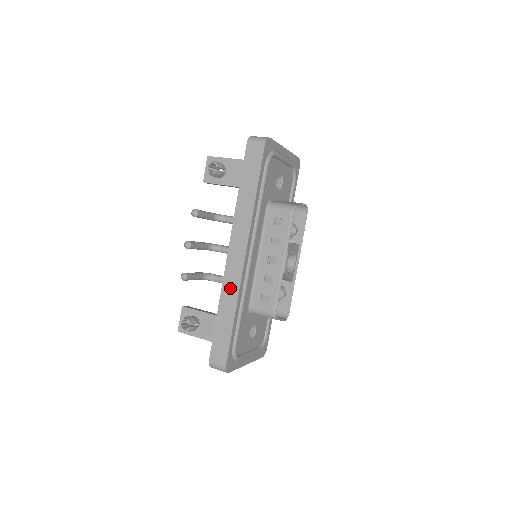
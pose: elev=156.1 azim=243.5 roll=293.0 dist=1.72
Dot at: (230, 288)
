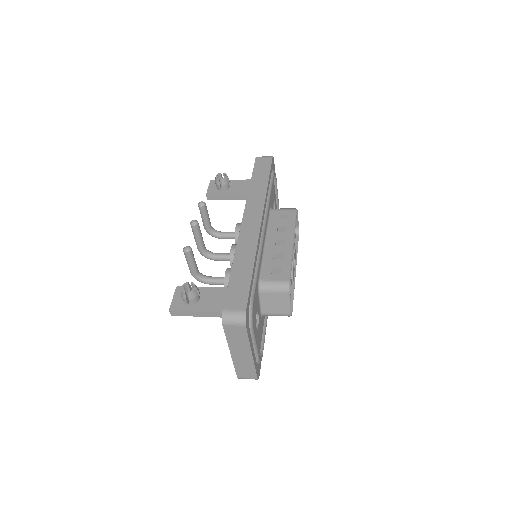
Dot at: (247, 244)
